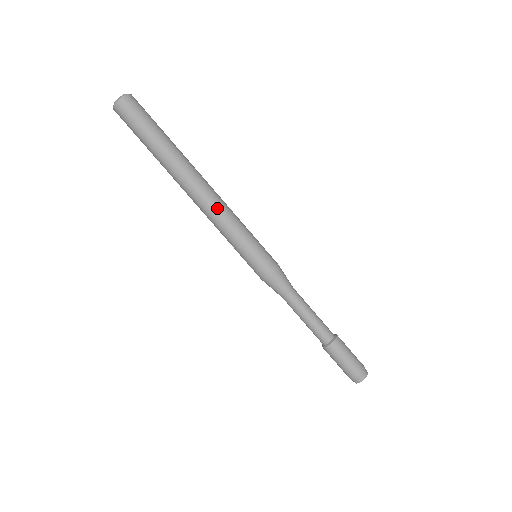
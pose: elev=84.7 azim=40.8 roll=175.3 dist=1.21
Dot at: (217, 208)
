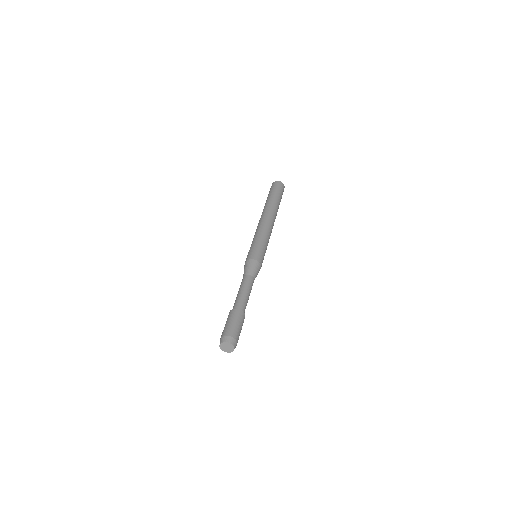
Dot at: (269, 227)
